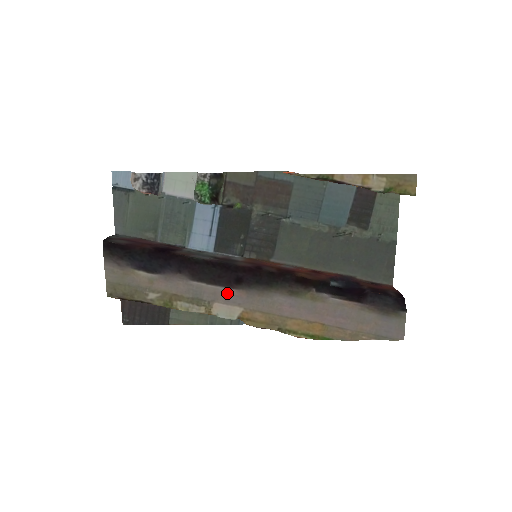
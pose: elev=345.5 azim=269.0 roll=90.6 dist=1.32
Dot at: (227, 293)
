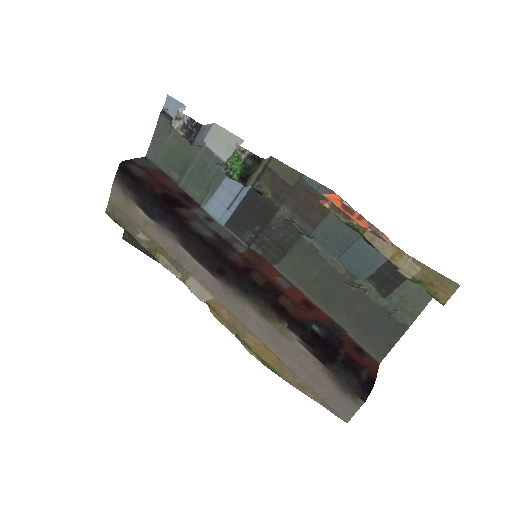
Dot at: (206, 275)
